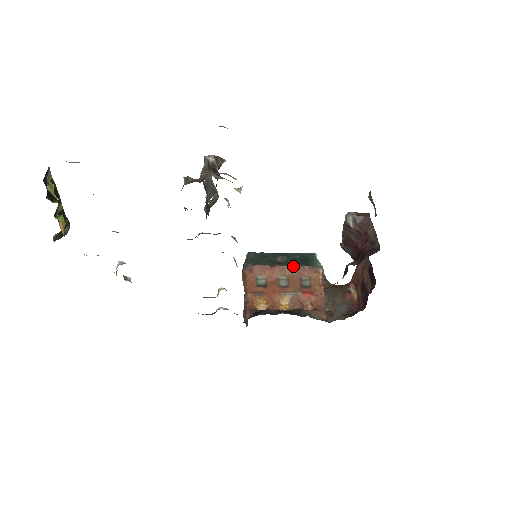
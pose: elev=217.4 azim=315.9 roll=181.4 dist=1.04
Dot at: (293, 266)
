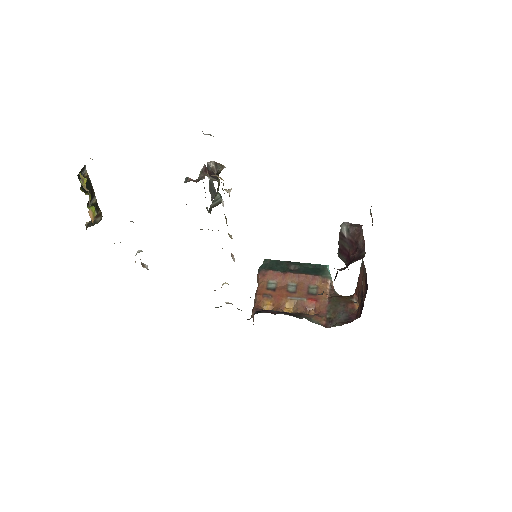
Dot at: (303, 274)
